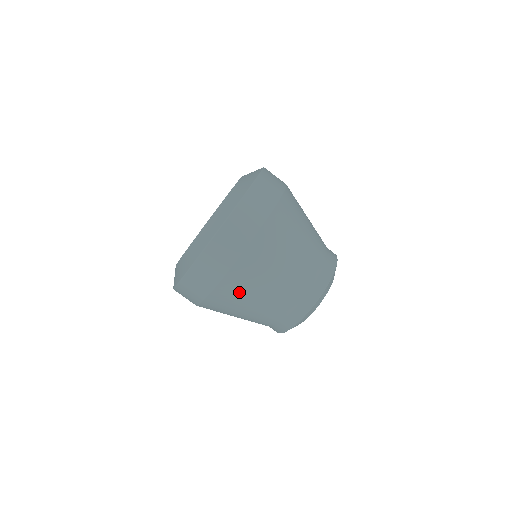
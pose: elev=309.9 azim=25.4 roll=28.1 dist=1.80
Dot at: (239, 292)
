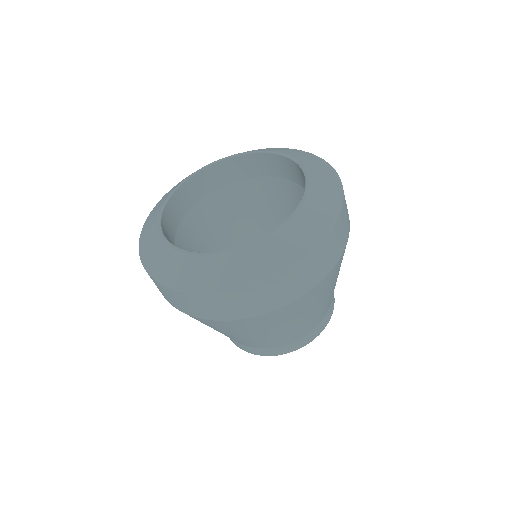
Dot at: (280, 320)
